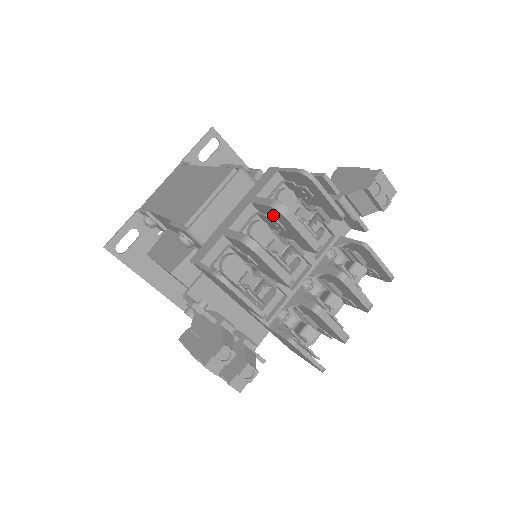
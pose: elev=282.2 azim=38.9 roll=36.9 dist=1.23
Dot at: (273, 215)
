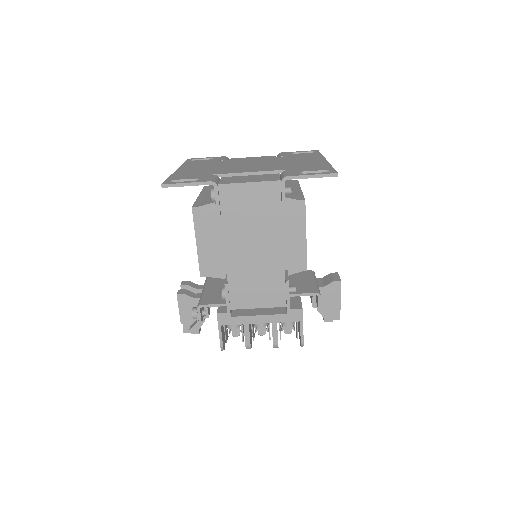
Dot at: occluded
